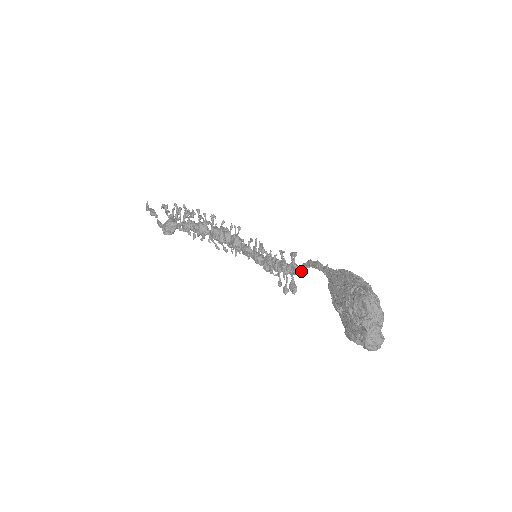
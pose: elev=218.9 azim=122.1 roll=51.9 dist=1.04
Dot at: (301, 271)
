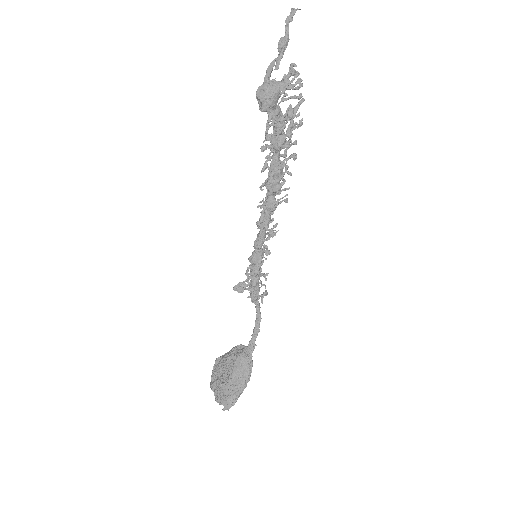
Dot at: (254, 303)
